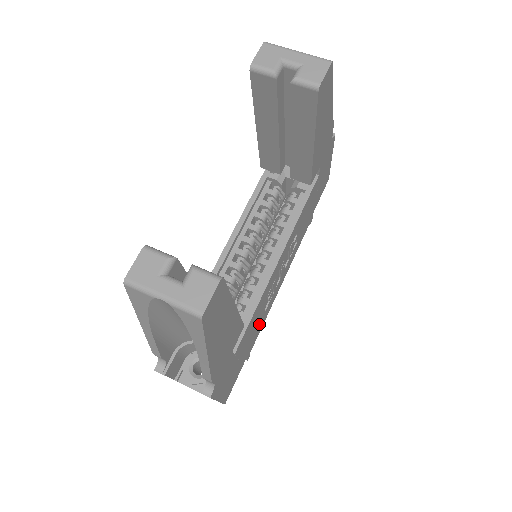
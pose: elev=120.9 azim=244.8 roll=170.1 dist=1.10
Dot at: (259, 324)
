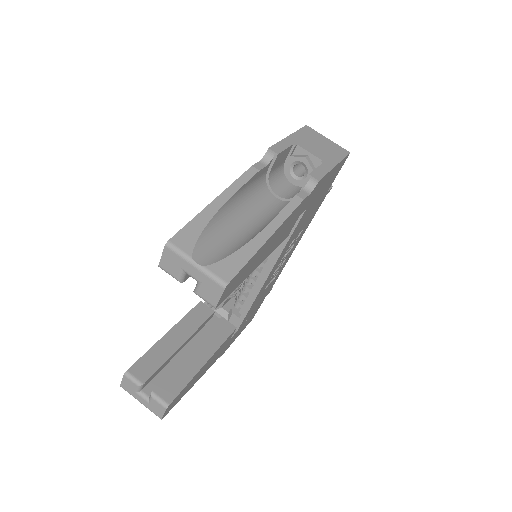
Dot at: (270, 285)
